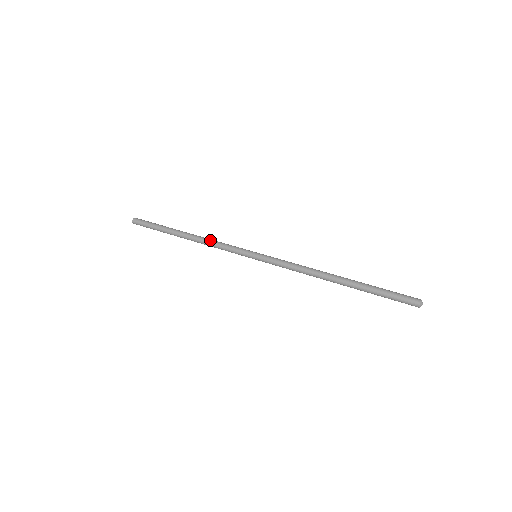
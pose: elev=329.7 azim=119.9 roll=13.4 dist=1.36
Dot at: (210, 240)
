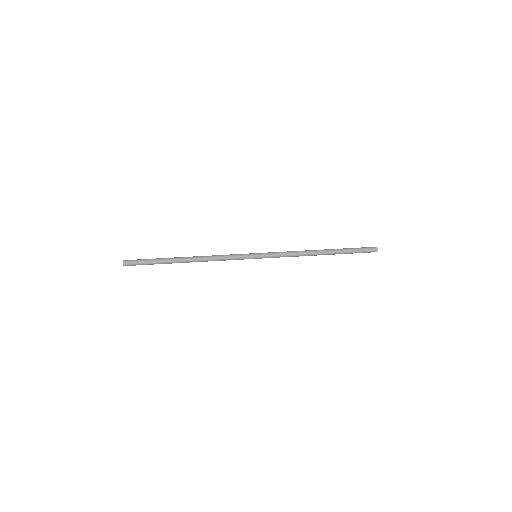
Dot at: (212, 256)
